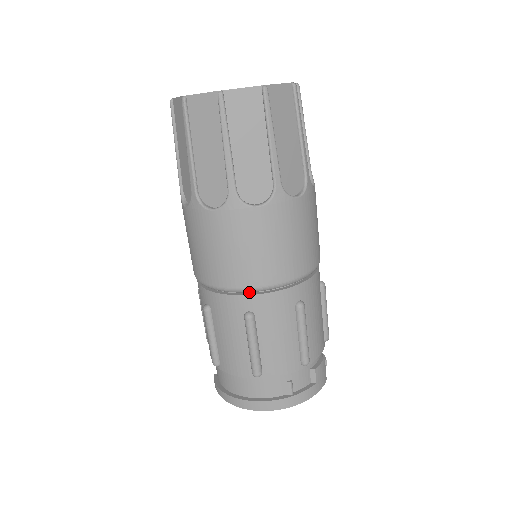
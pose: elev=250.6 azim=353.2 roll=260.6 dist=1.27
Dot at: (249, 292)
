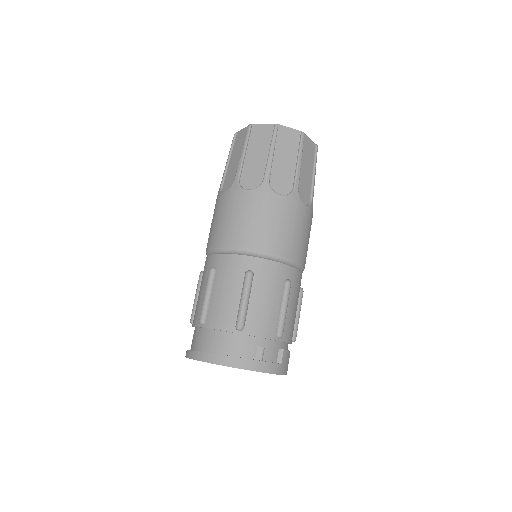
Dot at: (254, 257)
